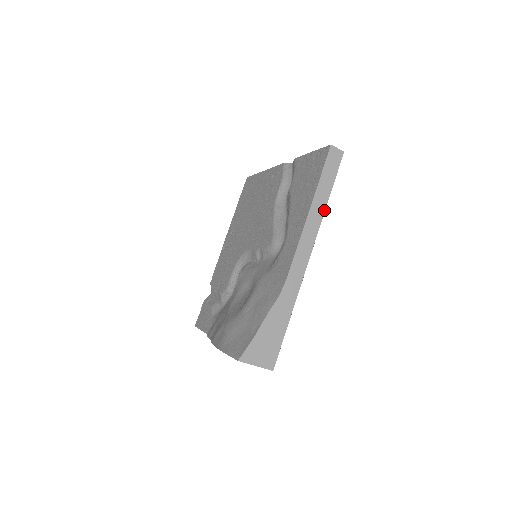
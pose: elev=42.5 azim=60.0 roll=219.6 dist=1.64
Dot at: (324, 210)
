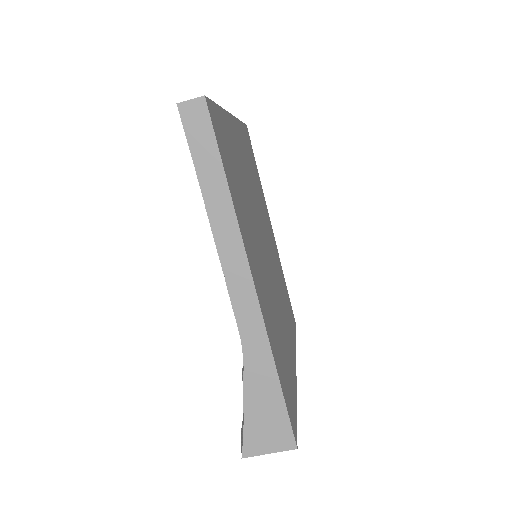
Dot at: (232, 207)
